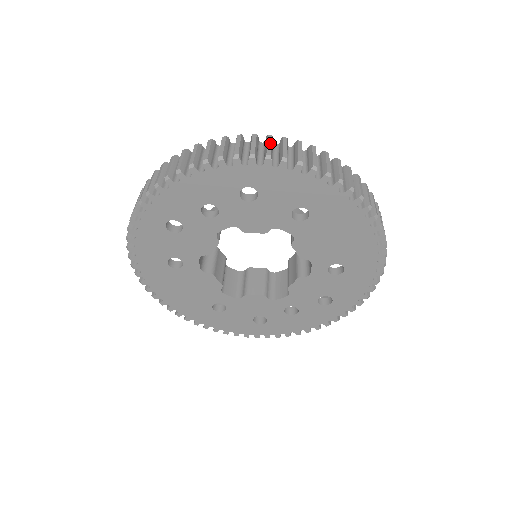
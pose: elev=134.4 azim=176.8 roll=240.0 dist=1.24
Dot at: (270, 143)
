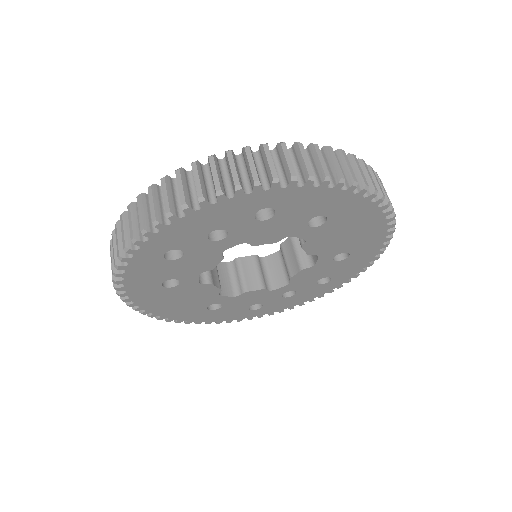
Dot at: (288, 156)
